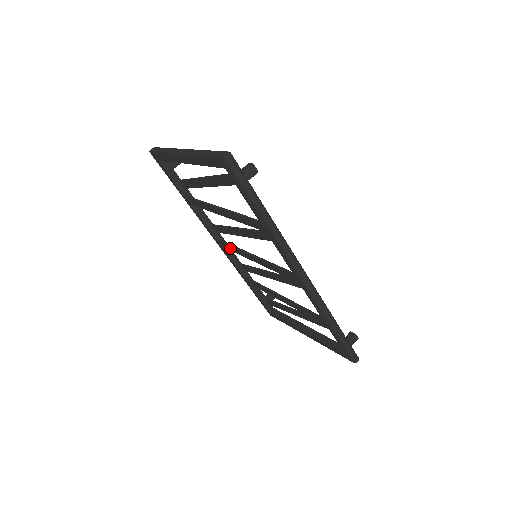
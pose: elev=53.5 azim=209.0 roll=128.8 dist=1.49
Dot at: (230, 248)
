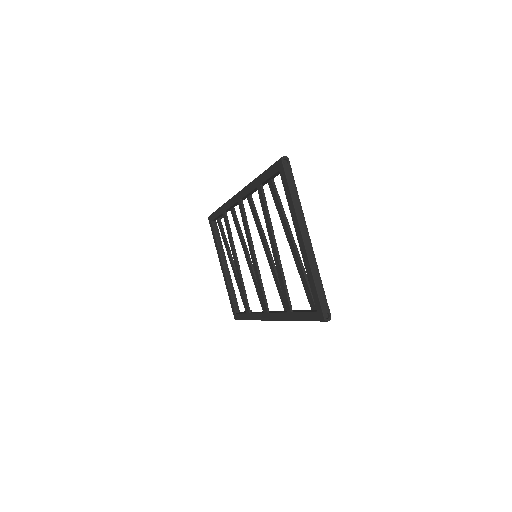
Dot at: (244, 221)
